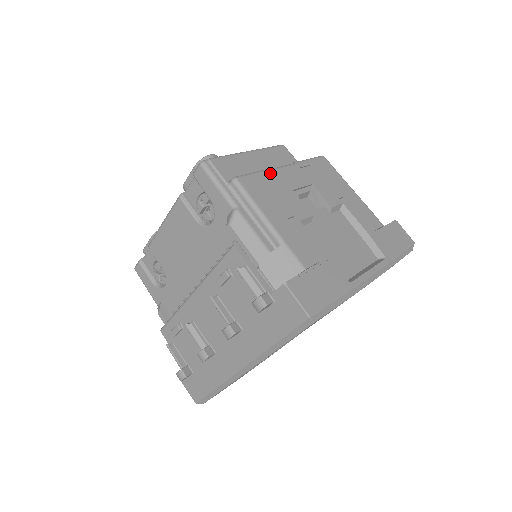
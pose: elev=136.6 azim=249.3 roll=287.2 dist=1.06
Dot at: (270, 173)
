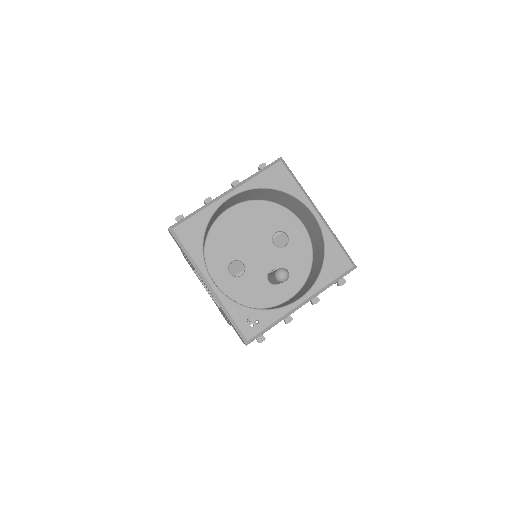
Dot at: occluded
